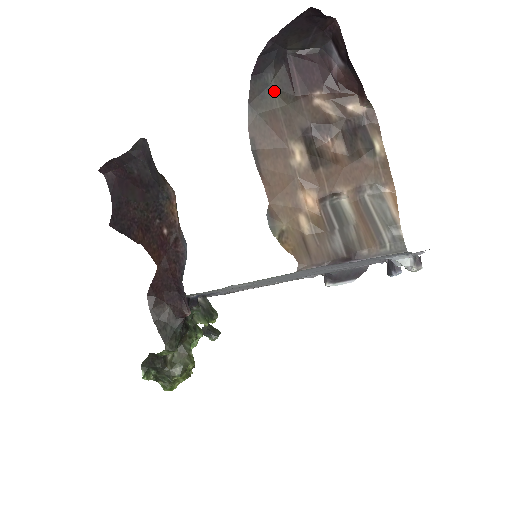
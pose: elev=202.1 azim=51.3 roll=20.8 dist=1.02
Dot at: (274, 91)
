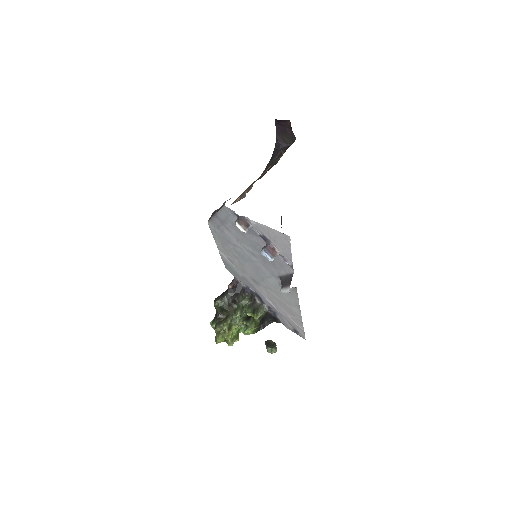
Dot at: (273, 162)
